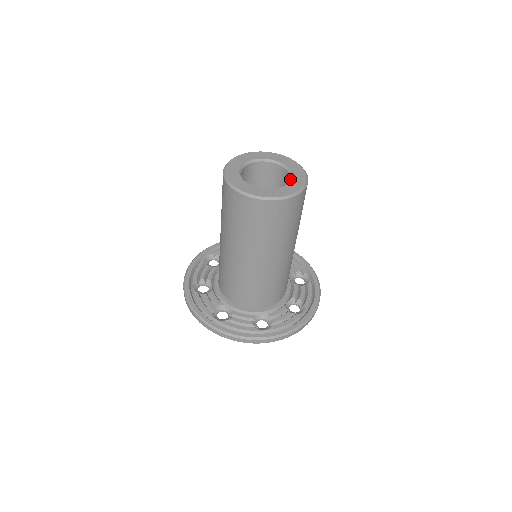
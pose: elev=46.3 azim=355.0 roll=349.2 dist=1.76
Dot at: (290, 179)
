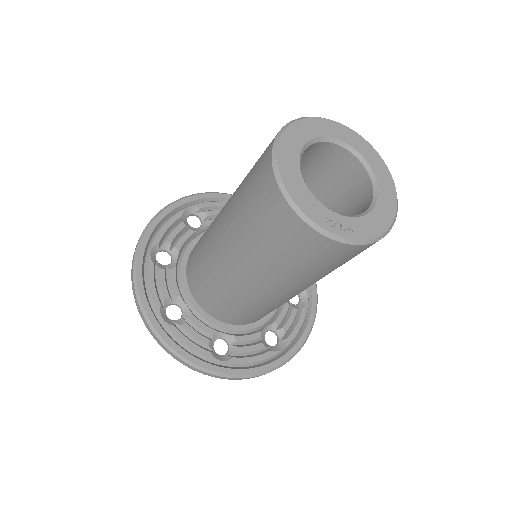
Dot at: (371, 204)
